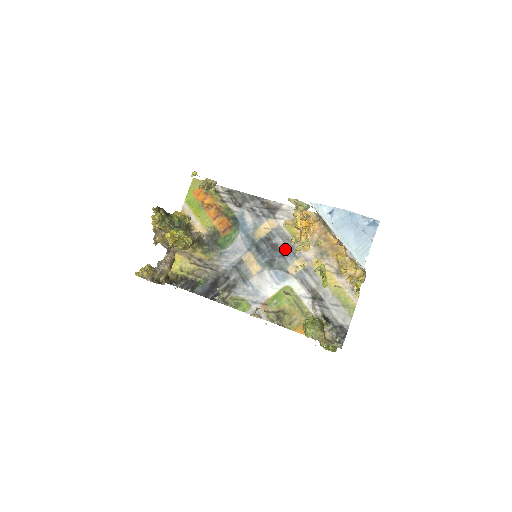
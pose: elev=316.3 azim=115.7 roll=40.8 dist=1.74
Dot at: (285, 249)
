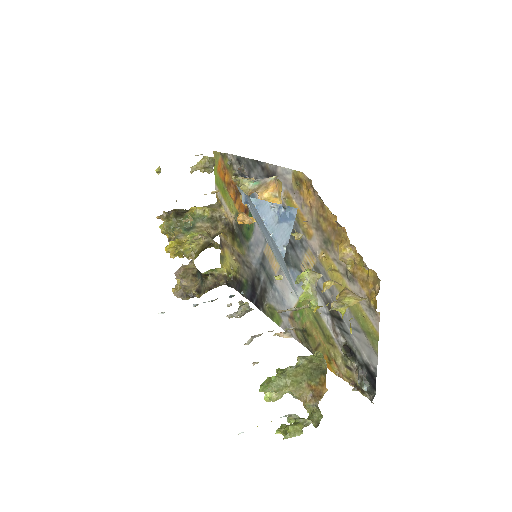
Dot at: (293, 237)
